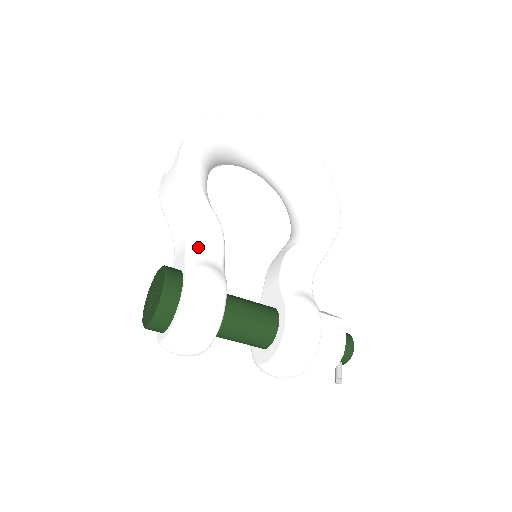
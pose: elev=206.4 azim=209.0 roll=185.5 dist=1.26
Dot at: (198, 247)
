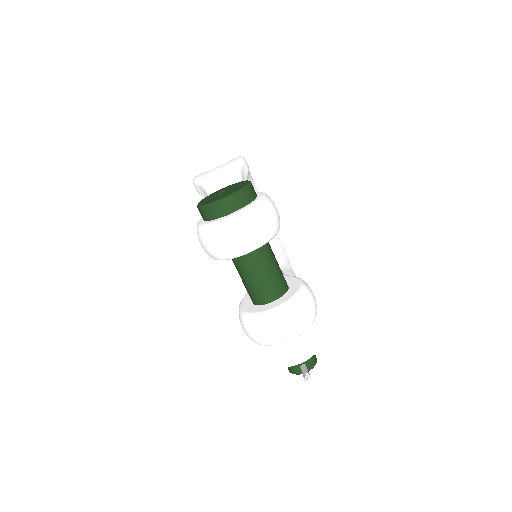
Dot at: occluded
